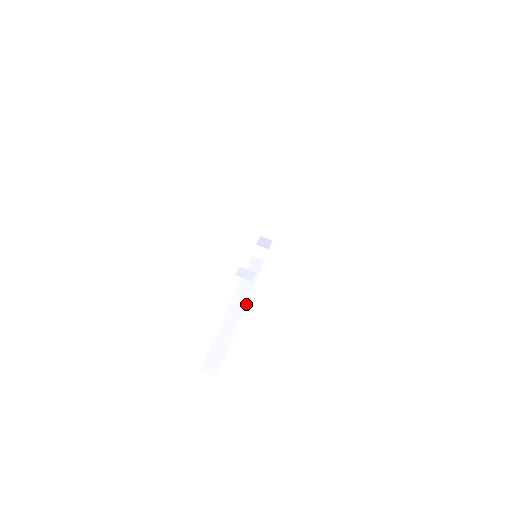
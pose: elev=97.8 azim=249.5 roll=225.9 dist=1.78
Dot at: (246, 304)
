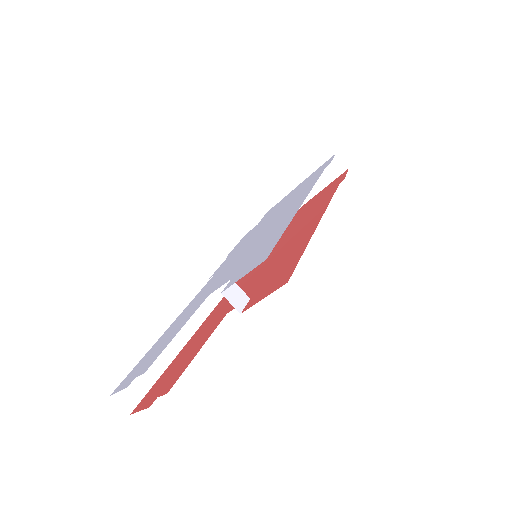
Dot at: (212, 310)
